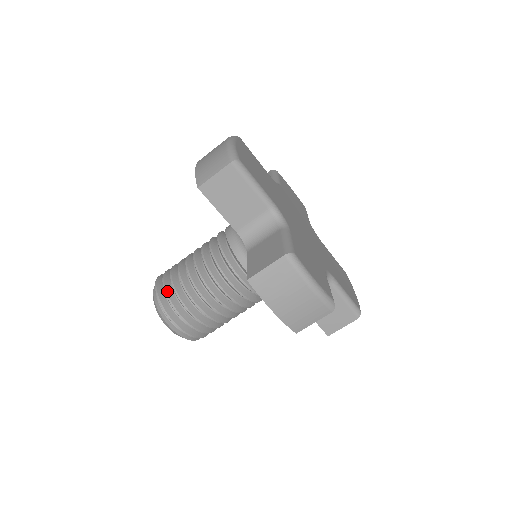
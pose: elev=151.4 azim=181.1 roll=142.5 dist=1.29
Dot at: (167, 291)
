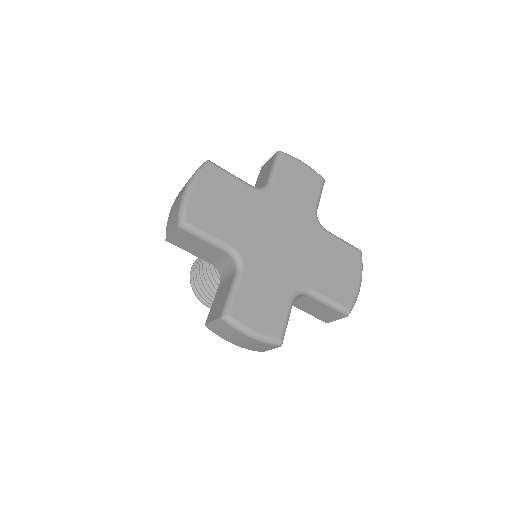
Dot at: (195, 282)
